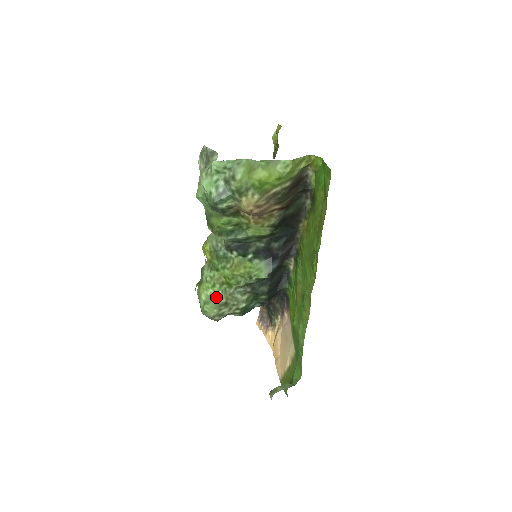
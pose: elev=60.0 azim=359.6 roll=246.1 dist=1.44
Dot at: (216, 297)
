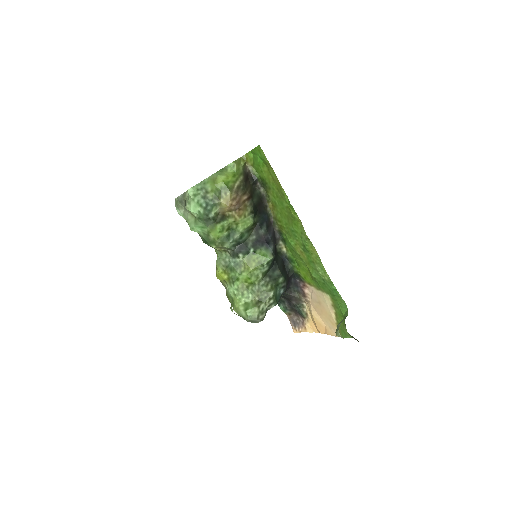
Dot at: (250, 301)
